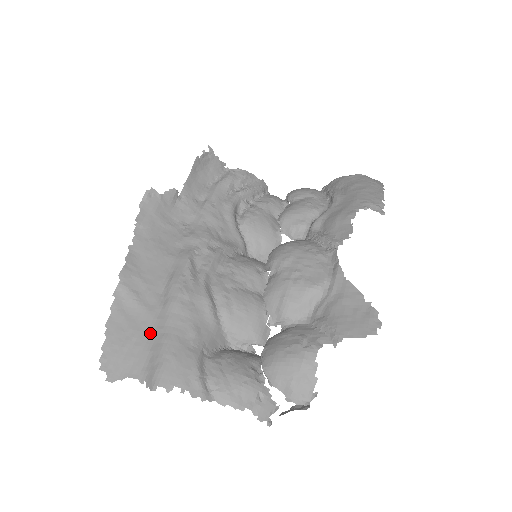
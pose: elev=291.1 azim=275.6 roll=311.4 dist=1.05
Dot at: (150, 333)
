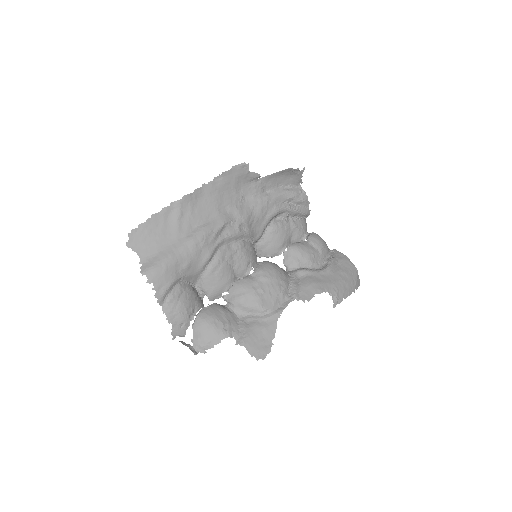
Dot at: (167, 243)
